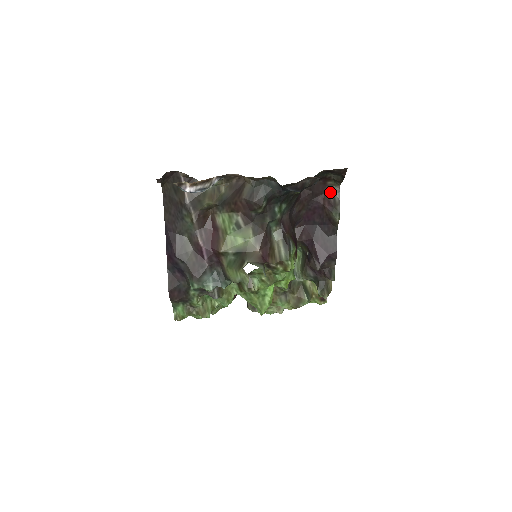
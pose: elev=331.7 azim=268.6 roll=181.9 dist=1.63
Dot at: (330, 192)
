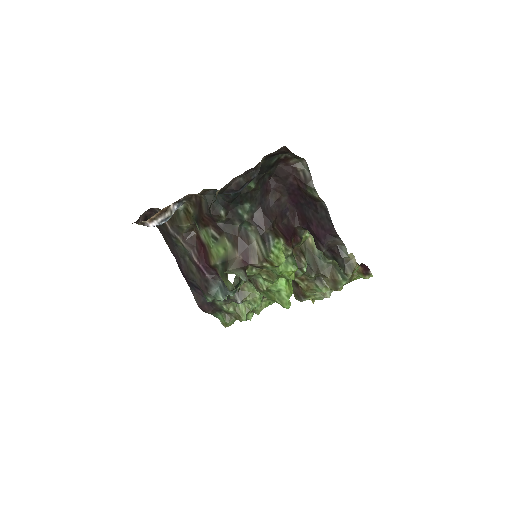
Dot at: (298, 170)
